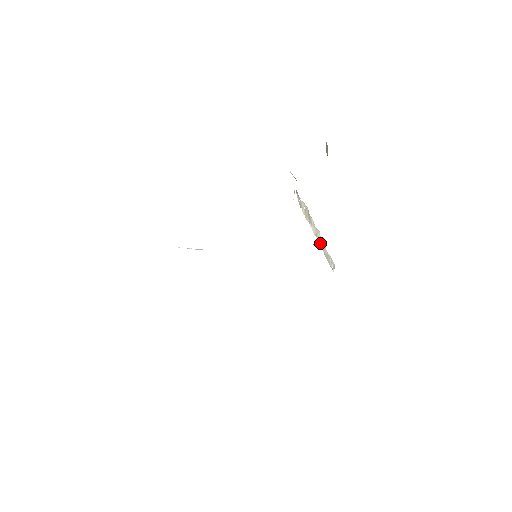
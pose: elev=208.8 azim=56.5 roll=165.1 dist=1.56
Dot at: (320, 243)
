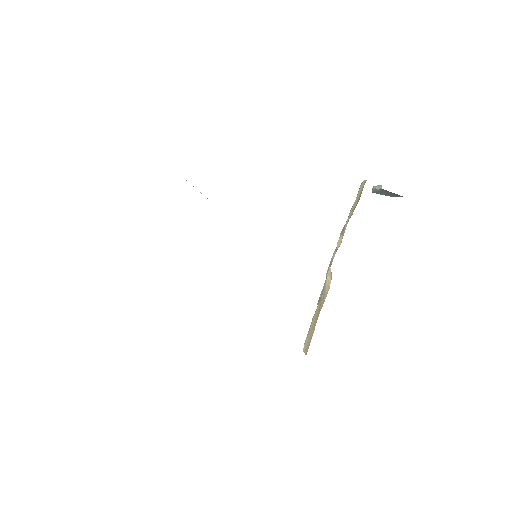
Dot at: (321, 295)
